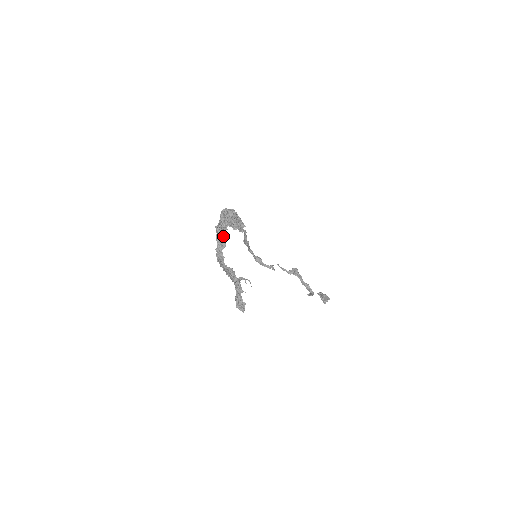
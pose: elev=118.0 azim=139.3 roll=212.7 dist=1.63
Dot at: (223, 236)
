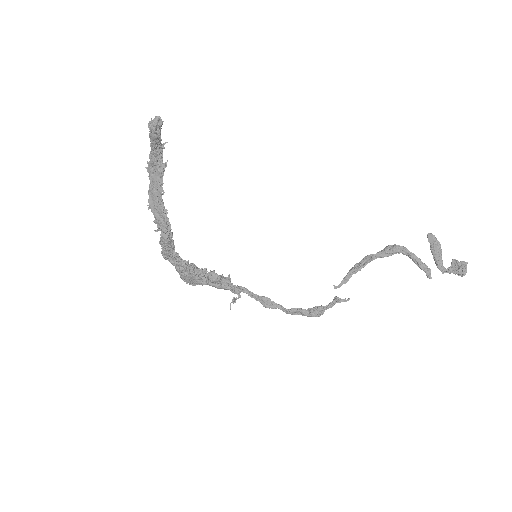
Dot at: occluded
